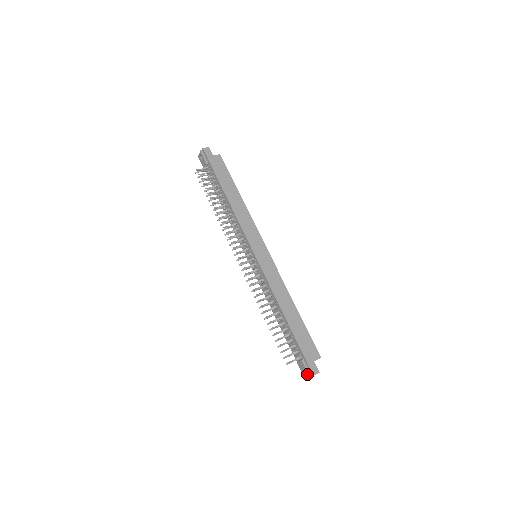
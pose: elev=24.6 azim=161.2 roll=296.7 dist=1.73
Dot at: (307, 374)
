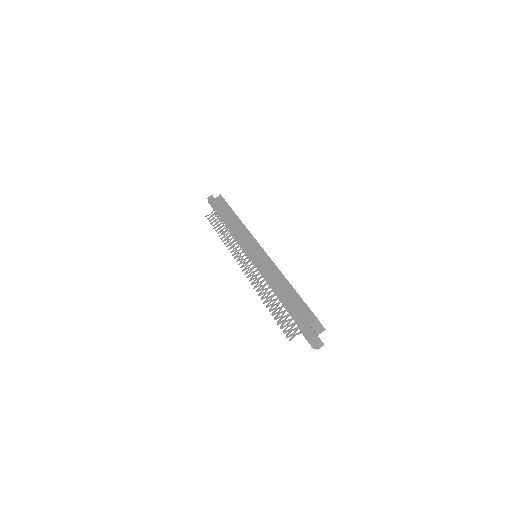
Dot at: occluded
